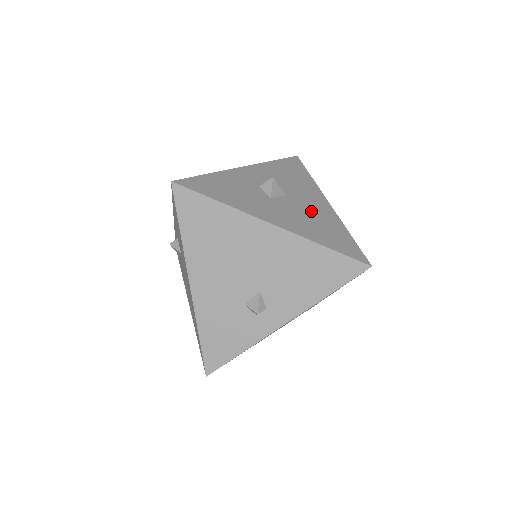
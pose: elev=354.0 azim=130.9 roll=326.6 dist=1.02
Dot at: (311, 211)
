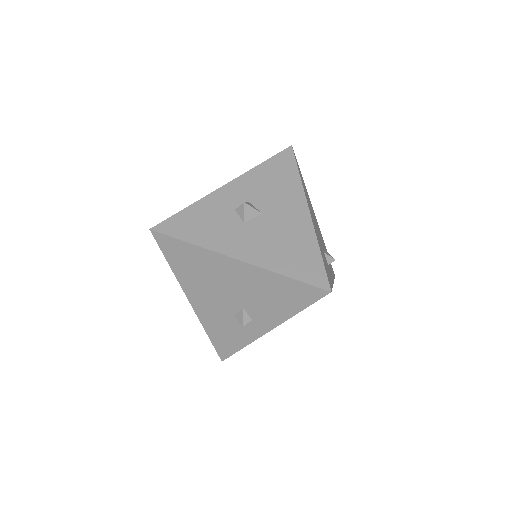
Dot at: (284, 229)
